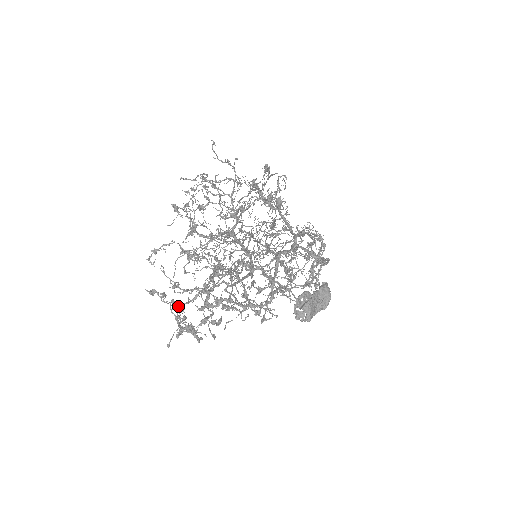
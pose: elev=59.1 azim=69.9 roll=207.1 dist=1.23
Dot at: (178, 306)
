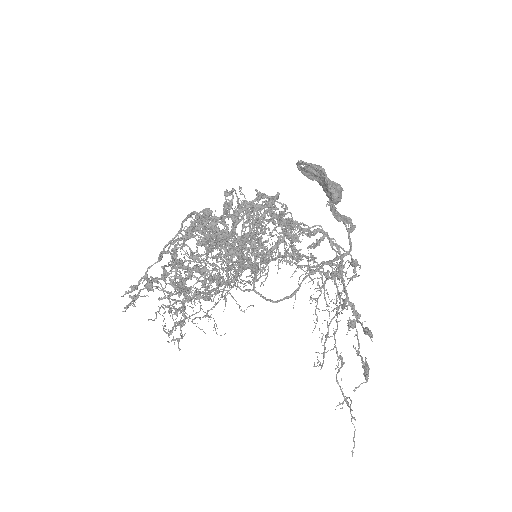
Dot at: (169, 242)
